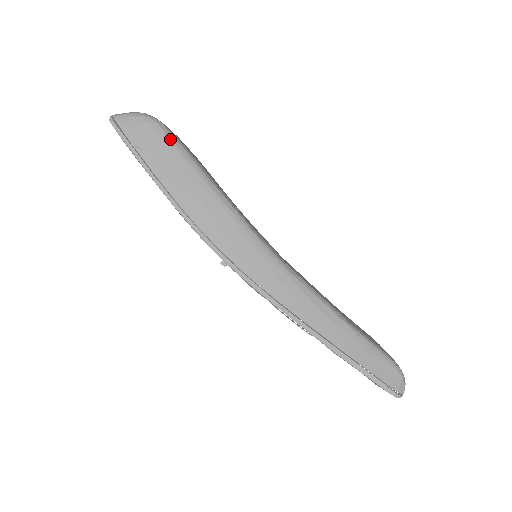
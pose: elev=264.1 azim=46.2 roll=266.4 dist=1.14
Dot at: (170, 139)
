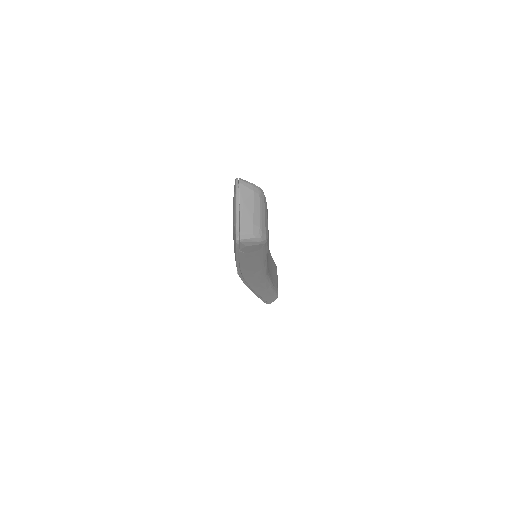
Dot at: (264, 248)
